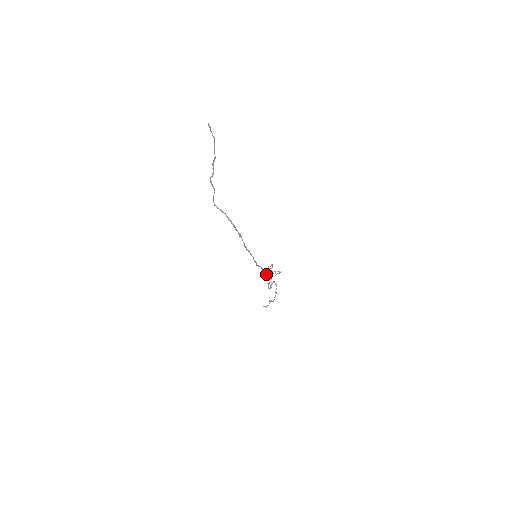
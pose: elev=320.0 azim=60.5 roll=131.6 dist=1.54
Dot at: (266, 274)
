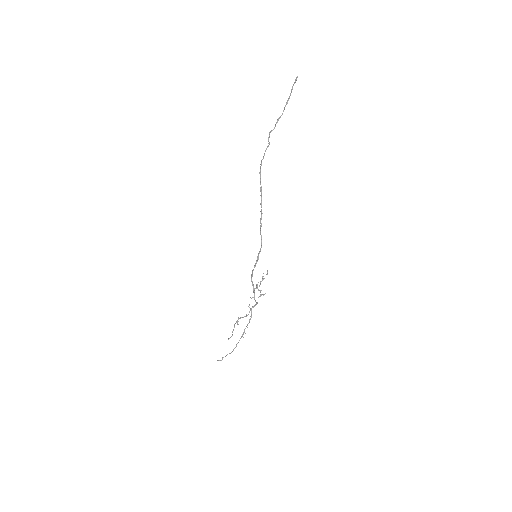
Dot at: (254, 288)
